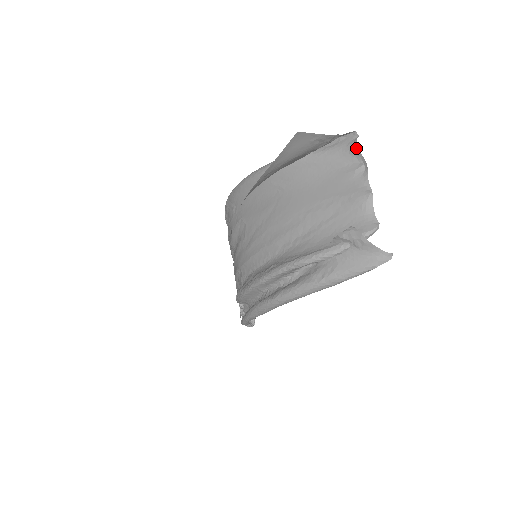
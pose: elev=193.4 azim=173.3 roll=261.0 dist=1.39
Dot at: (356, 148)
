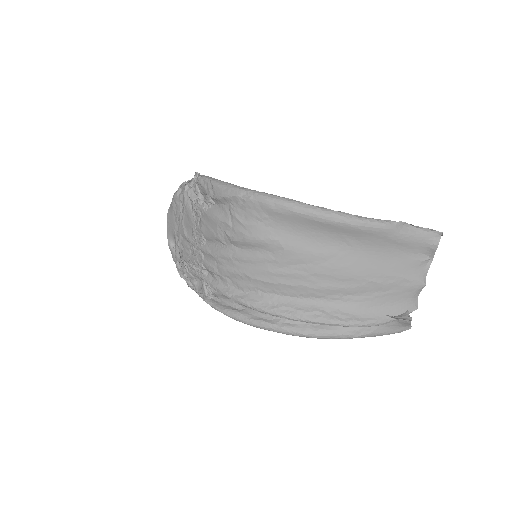
Dot at: (436, 247)
